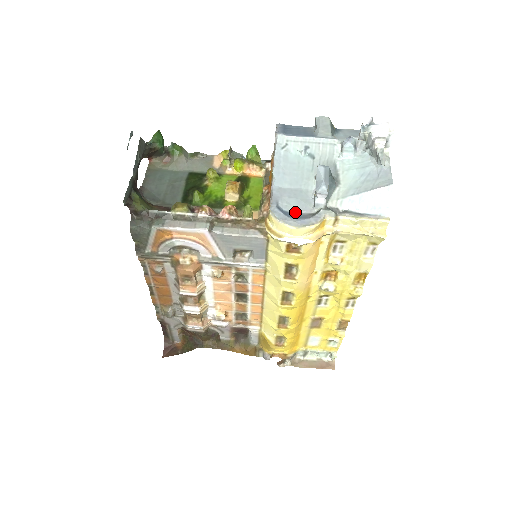
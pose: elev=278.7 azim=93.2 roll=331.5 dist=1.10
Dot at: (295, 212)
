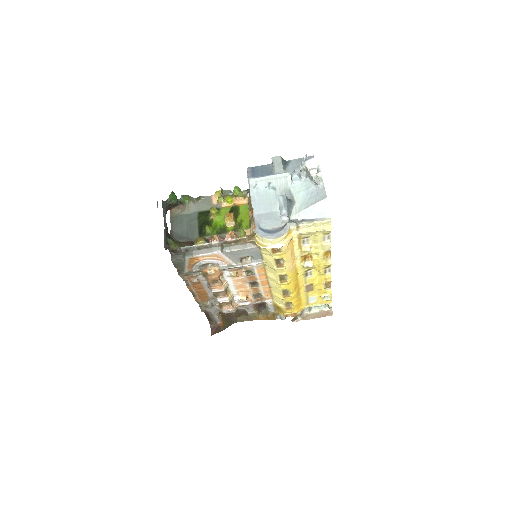
Dot at: (271, 229)
